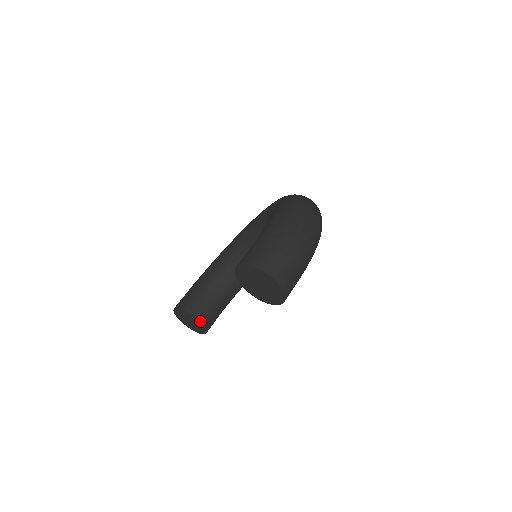
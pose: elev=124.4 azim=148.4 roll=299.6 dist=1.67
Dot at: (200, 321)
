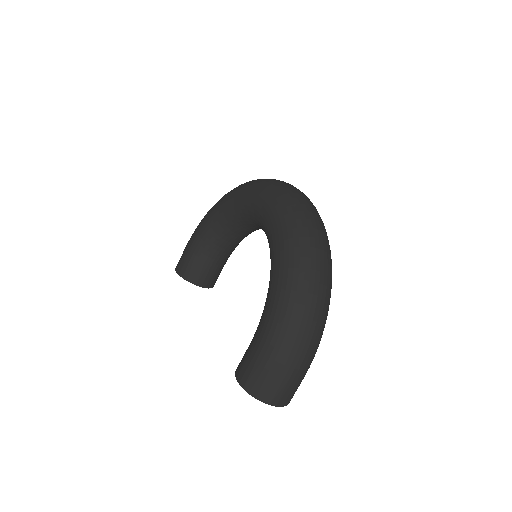
Dot at: (205, 287)
